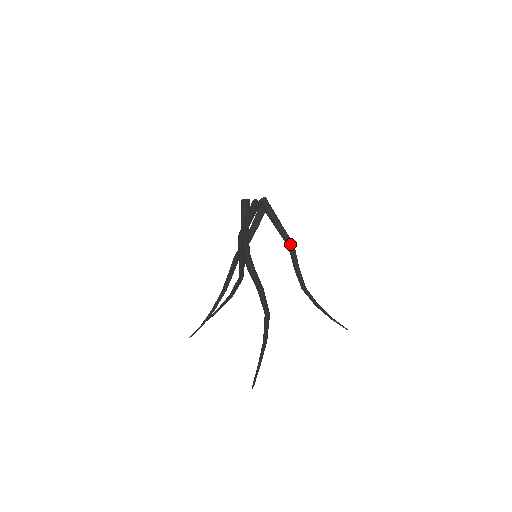
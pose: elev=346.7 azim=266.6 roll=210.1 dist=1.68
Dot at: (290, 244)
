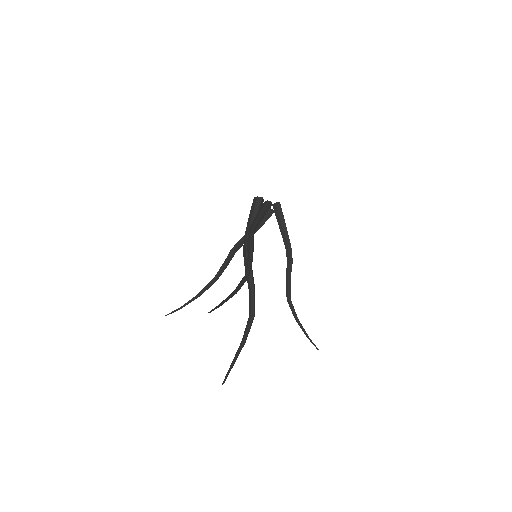
Dot at: (290, 255)
